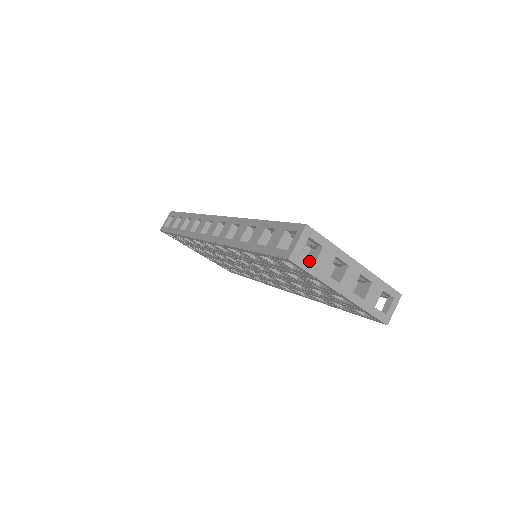
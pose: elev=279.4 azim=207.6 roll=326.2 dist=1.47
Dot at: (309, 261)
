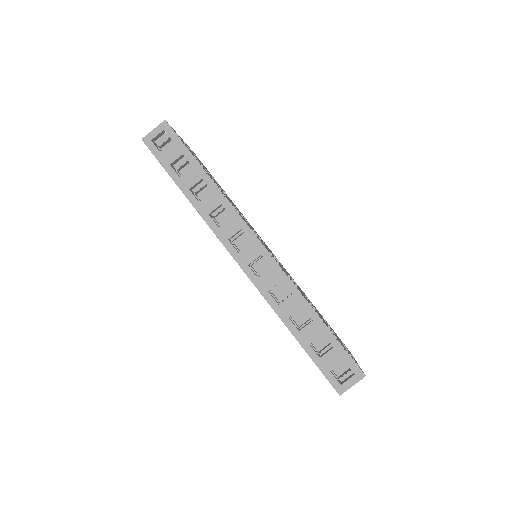
Dot at: occluded
